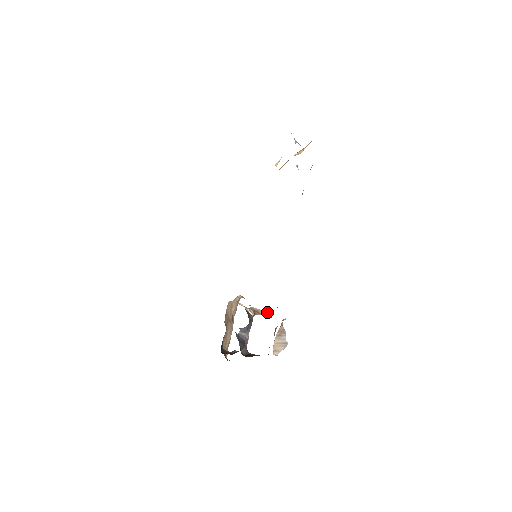
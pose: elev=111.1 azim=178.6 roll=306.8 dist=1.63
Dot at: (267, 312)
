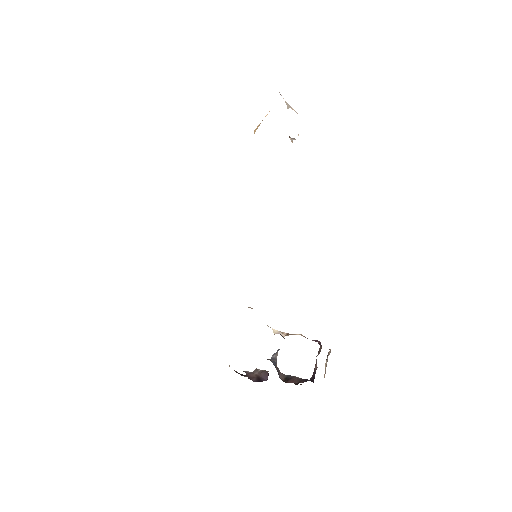
Dot at: occluded
